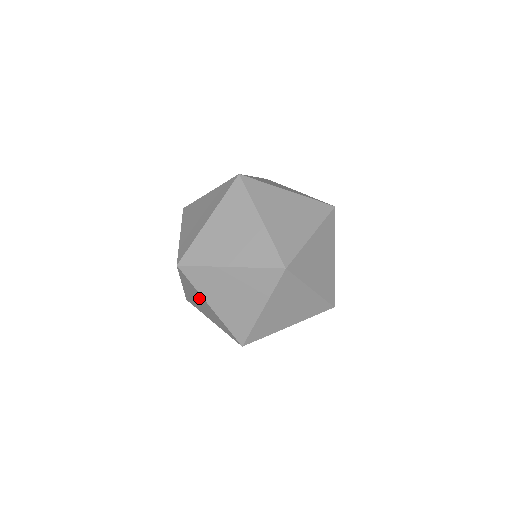
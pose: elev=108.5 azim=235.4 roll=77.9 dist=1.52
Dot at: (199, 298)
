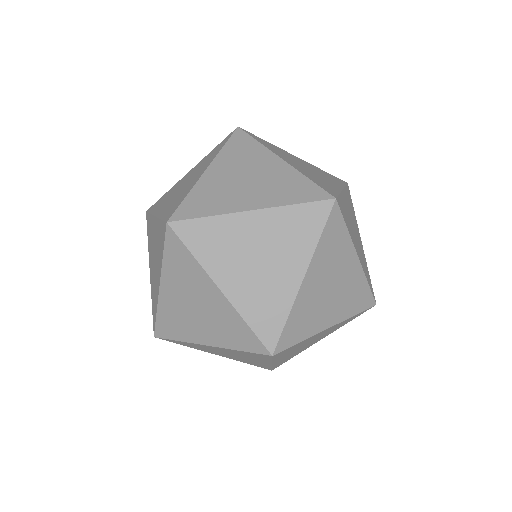
Dot at: (195, 287)
